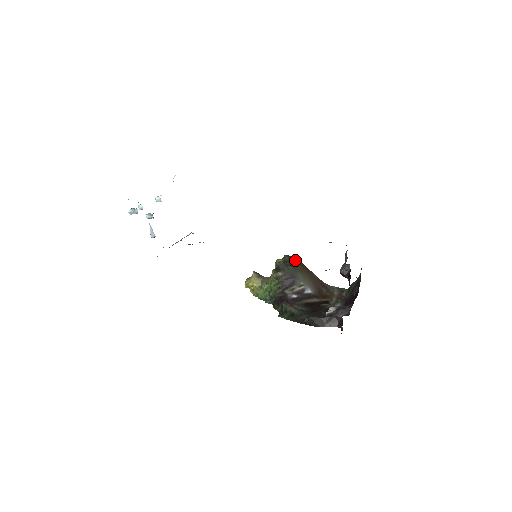
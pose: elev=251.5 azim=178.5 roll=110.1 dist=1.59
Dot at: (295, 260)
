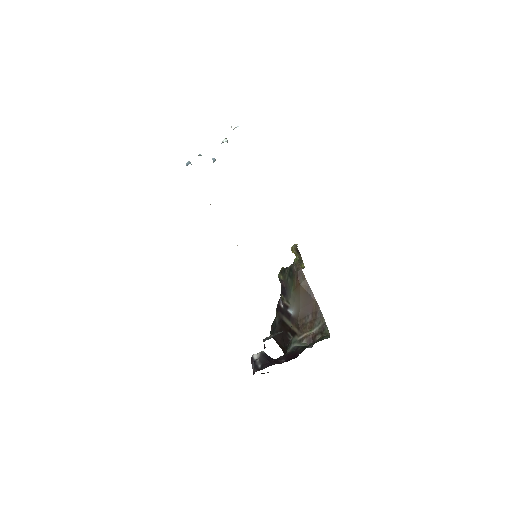
Dot at: (298, 274)
